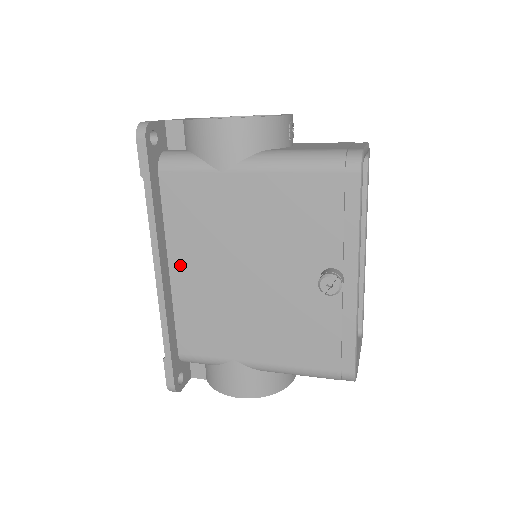
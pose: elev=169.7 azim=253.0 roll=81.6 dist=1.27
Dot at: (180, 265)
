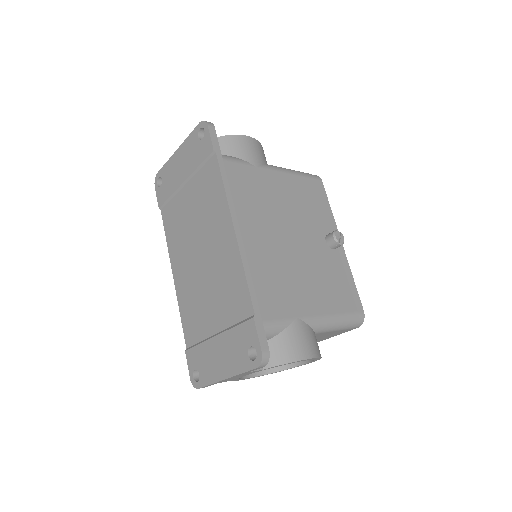
Dot at: (240, 231)
